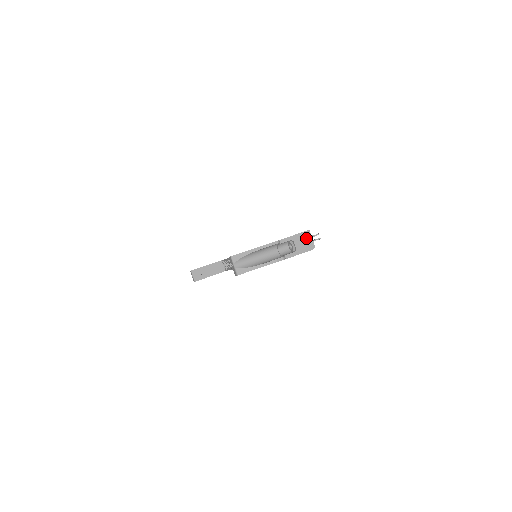
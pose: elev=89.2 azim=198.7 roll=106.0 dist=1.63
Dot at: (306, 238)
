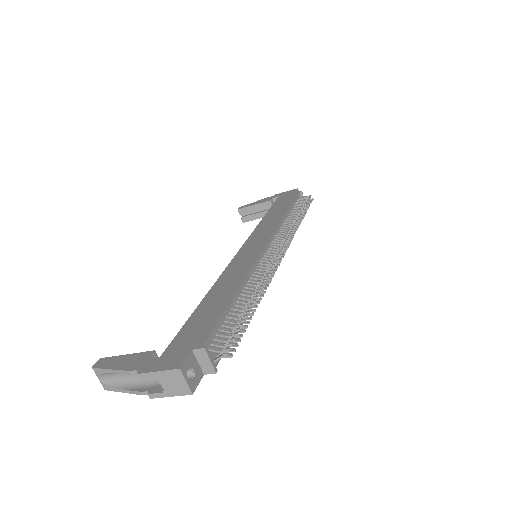
Dot at: (177, 378)
